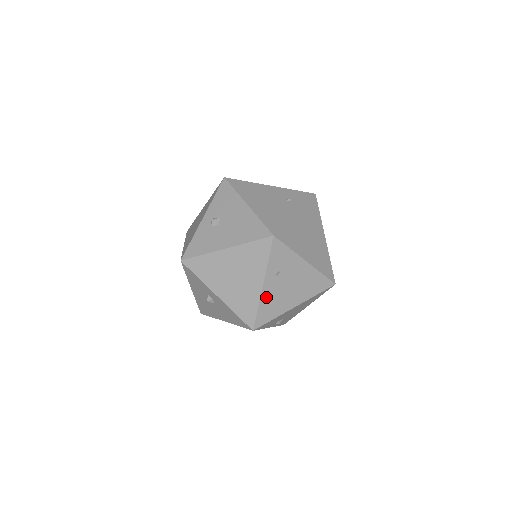
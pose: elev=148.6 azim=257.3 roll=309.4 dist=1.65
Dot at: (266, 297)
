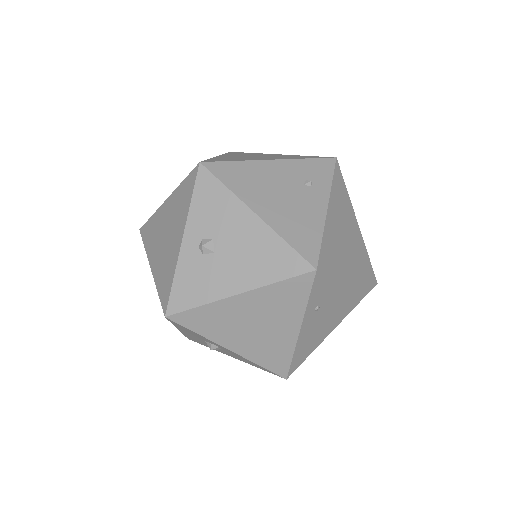
Dot at: (302, 340)
